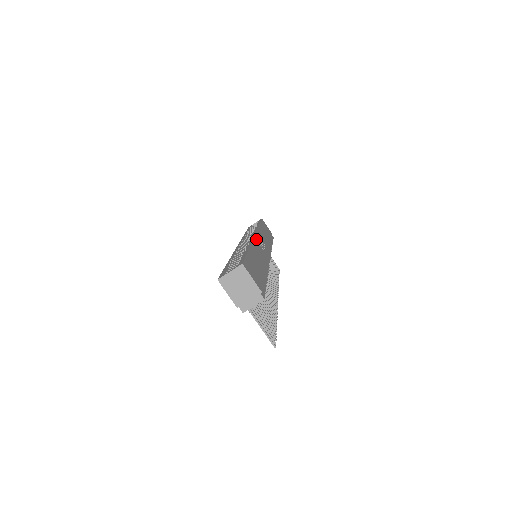
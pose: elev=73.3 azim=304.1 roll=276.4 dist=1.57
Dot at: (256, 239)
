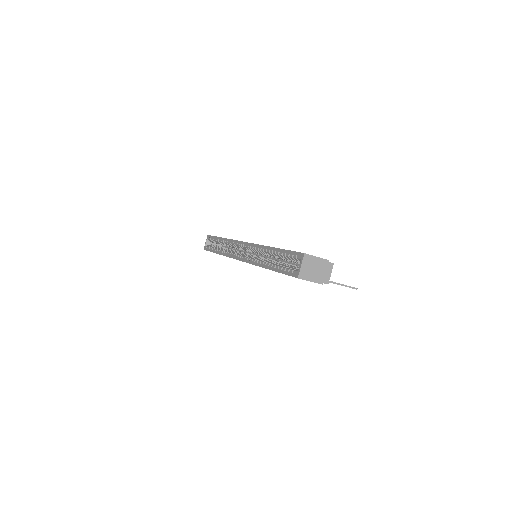
Dot at: occluded
